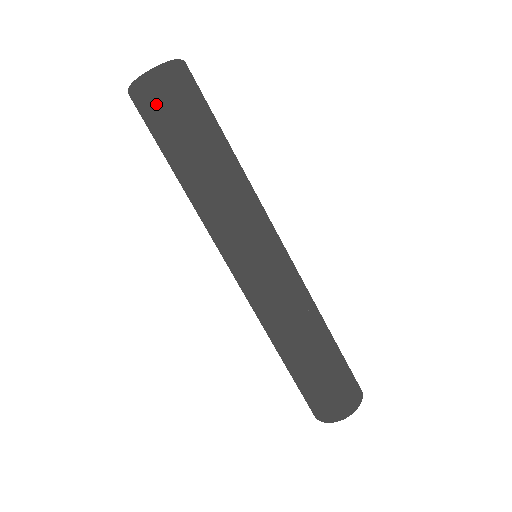
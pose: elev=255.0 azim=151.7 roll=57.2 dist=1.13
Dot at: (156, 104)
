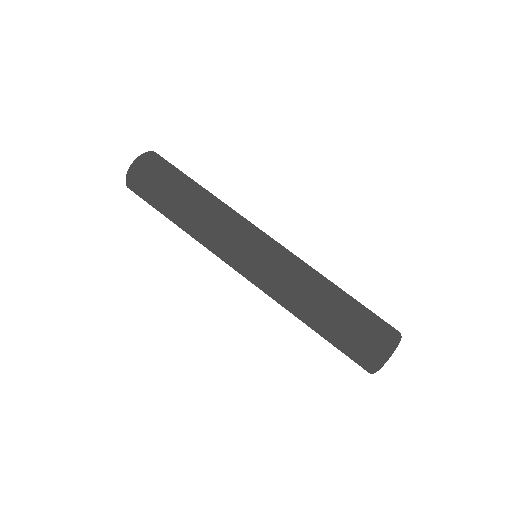
Dot at: (140, 187)
